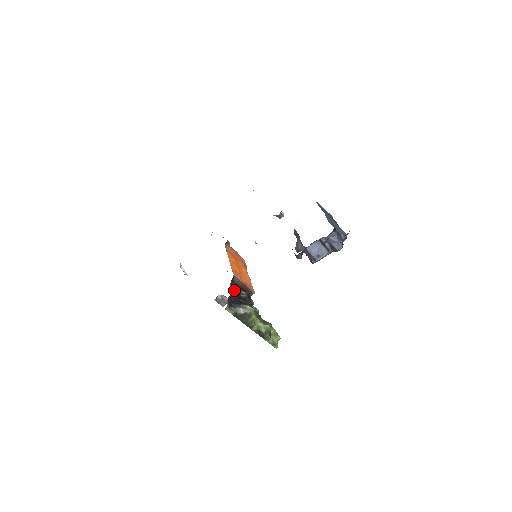
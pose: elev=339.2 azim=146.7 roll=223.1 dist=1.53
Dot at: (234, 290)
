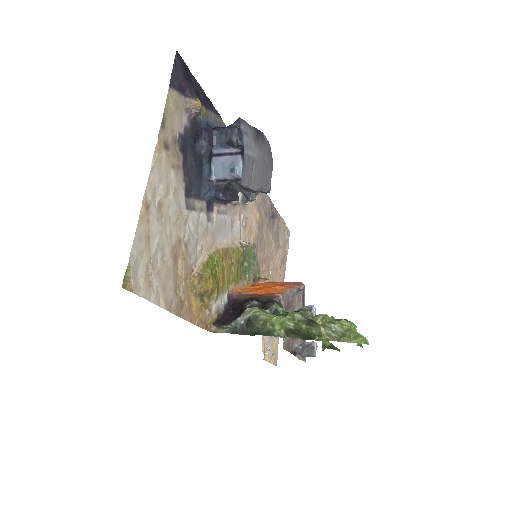
Dot at: (236, 308)
